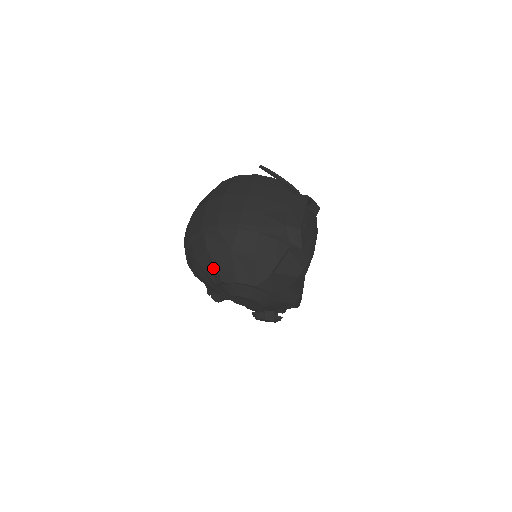
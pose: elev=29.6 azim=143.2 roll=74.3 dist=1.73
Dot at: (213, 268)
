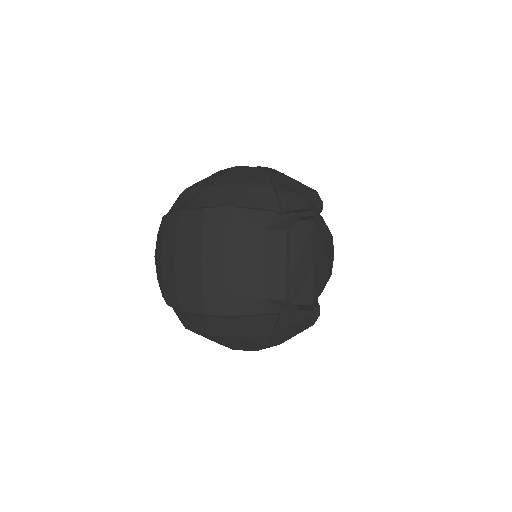
Dot at: occluded
